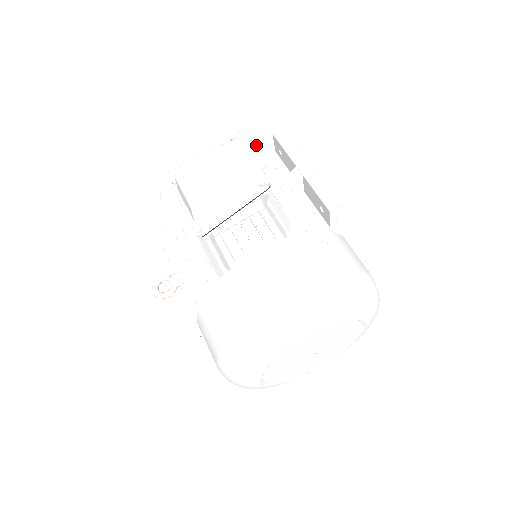
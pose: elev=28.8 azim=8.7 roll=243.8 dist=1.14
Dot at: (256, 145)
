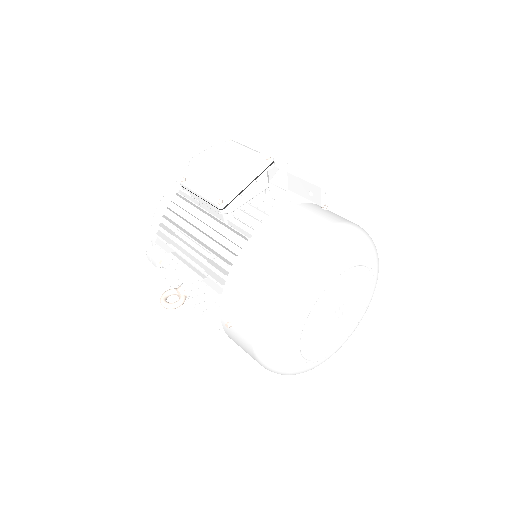
Dot at: occluded
